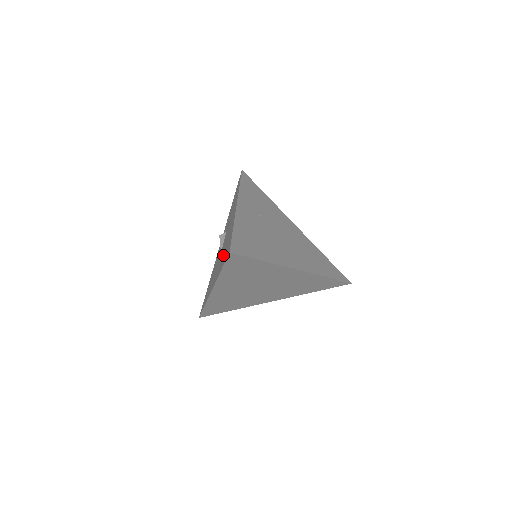
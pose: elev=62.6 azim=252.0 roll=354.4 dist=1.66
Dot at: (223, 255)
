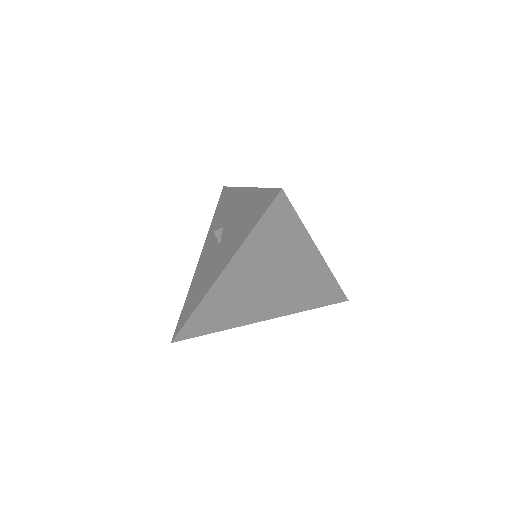
Dot at: (244, 224)
